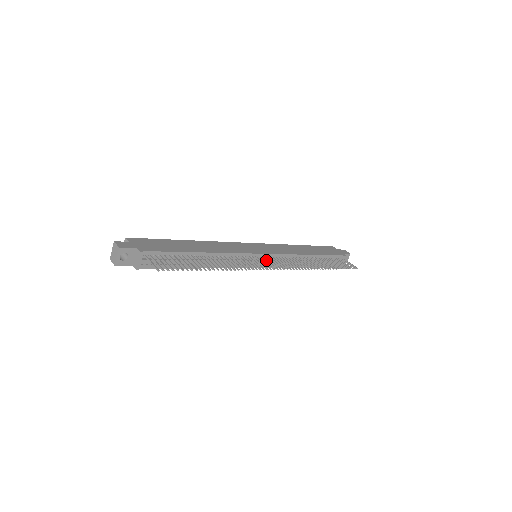
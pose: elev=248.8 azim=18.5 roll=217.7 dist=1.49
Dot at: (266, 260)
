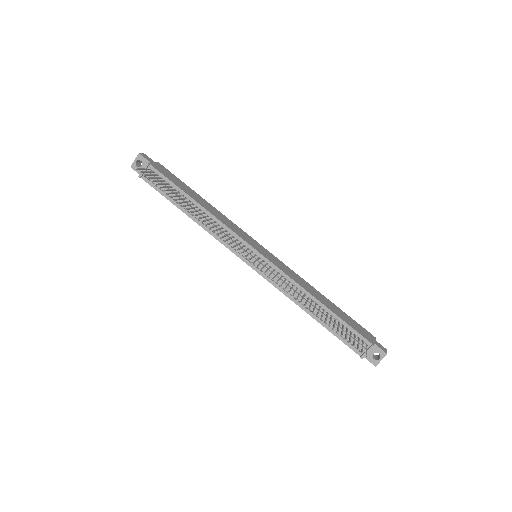
Dot at: occluded
